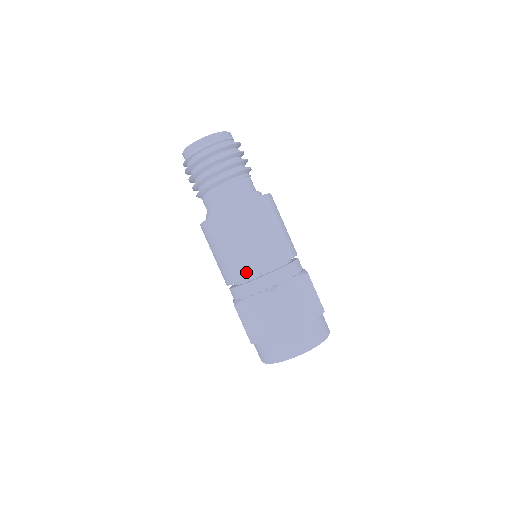
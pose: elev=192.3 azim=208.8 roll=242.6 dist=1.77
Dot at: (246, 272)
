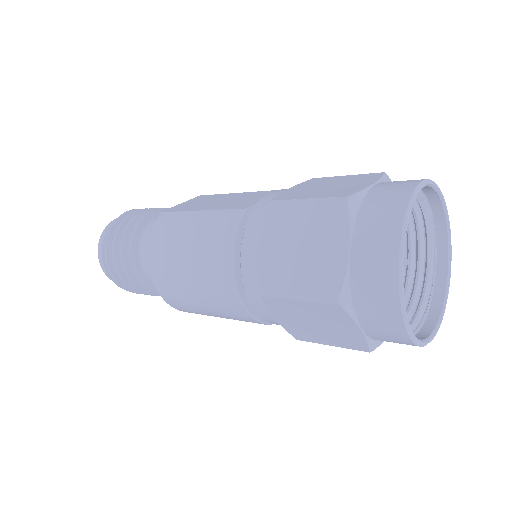
Dot at: (225, 237)
